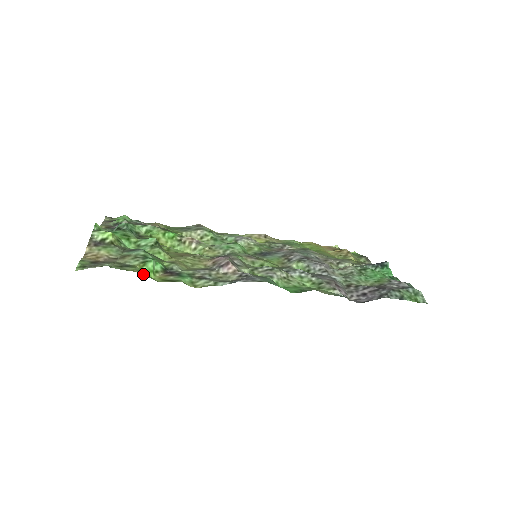
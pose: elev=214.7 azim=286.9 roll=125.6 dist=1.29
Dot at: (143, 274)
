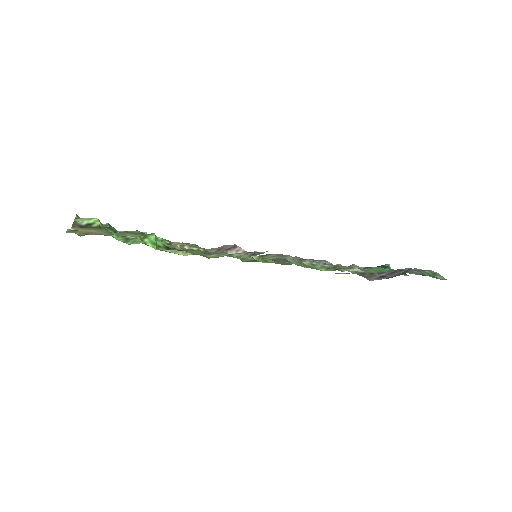
Dot at: (146, 243)
